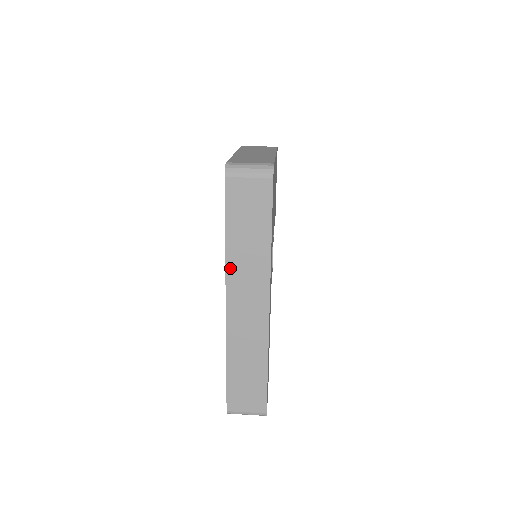
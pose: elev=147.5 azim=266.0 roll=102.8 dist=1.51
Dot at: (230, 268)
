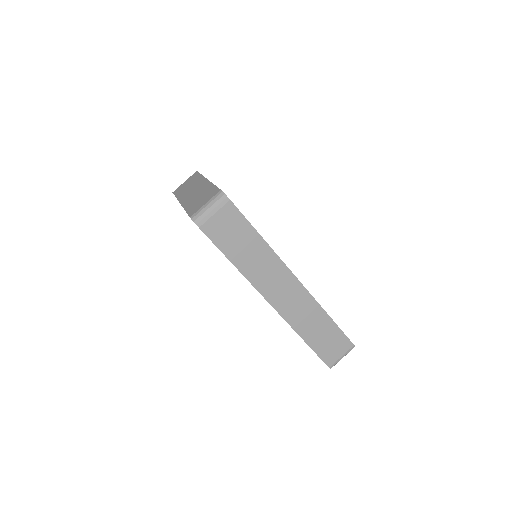
Dot at: (253, 280)
